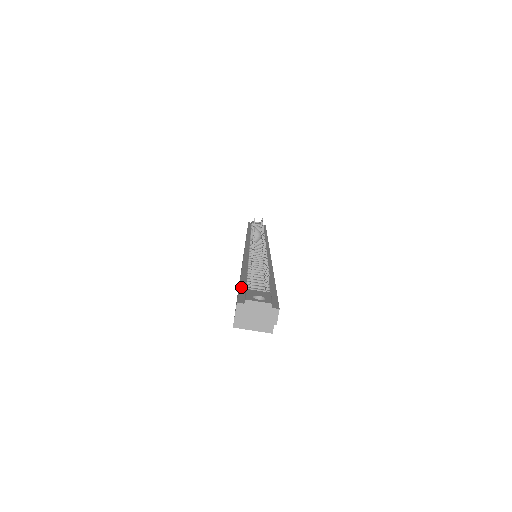
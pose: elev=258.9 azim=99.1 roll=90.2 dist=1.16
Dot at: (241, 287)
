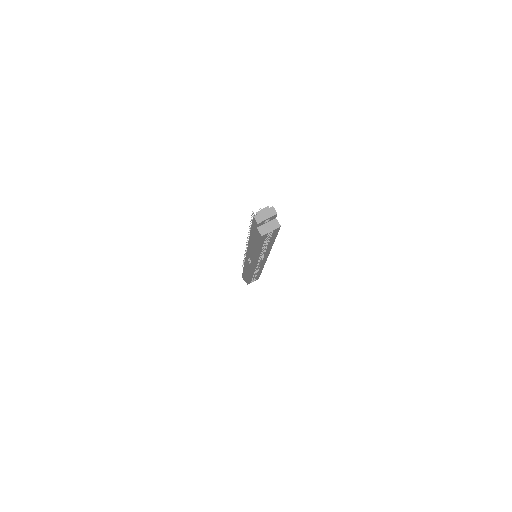
Dot at: (252, 224)
